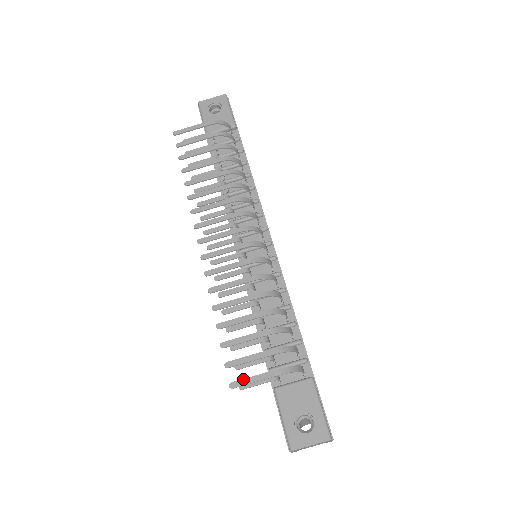
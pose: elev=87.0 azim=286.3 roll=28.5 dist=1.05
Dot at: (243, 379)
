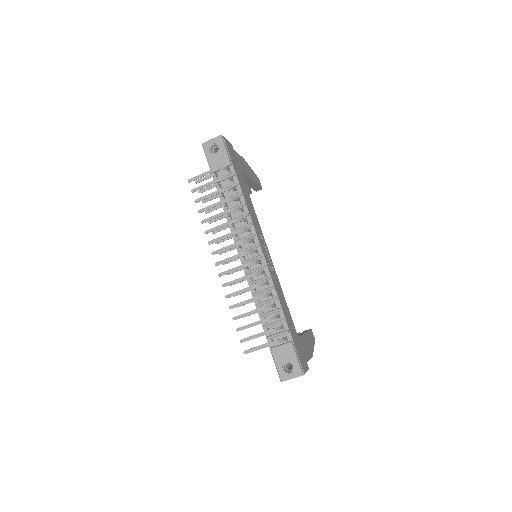
Dot at: (251, 349)
